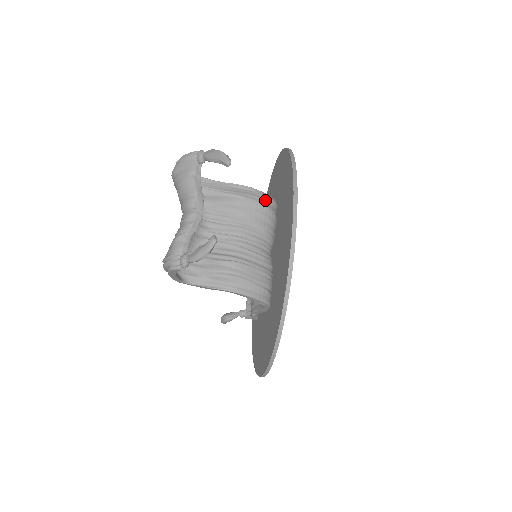
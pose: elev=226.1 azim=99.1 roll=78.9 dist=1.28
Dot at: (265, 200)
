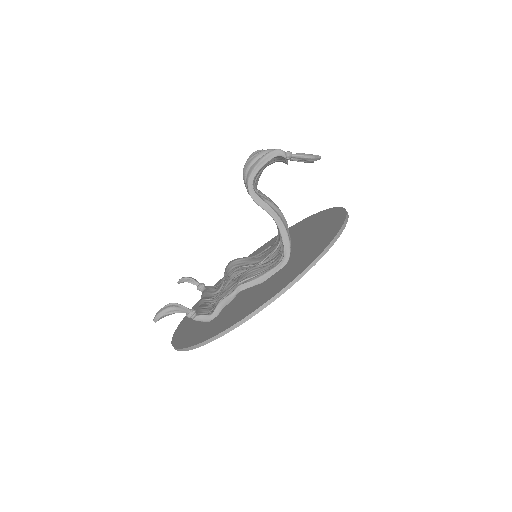
Dot at: occluded
